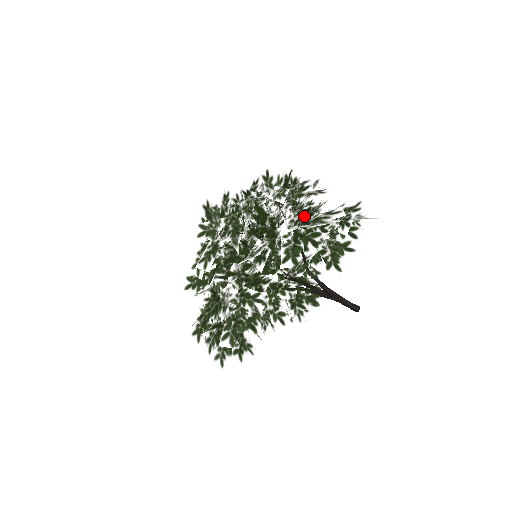
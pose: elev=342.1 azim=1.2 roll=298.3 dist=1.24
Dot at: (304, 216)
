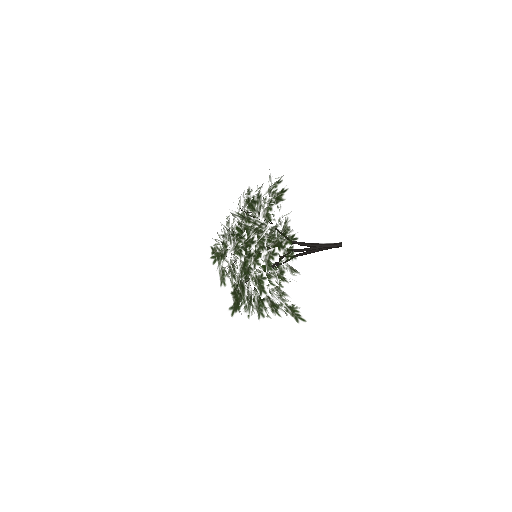
Dot at: occluded
